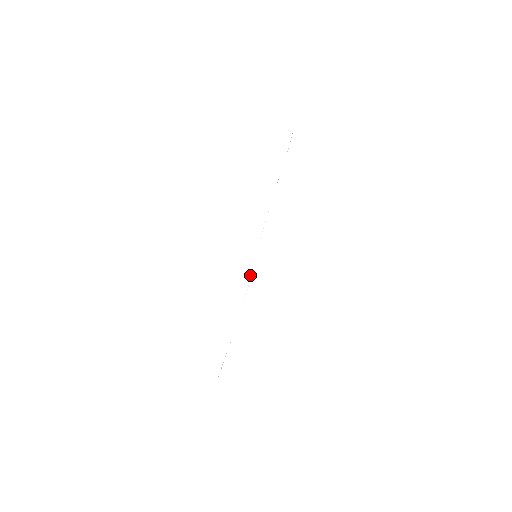
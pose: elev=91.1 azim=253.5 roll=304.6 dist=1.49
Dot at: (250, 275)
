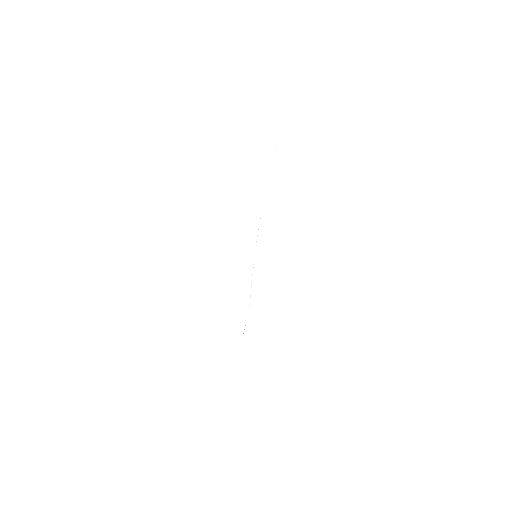
Dot at: (252, 274)
